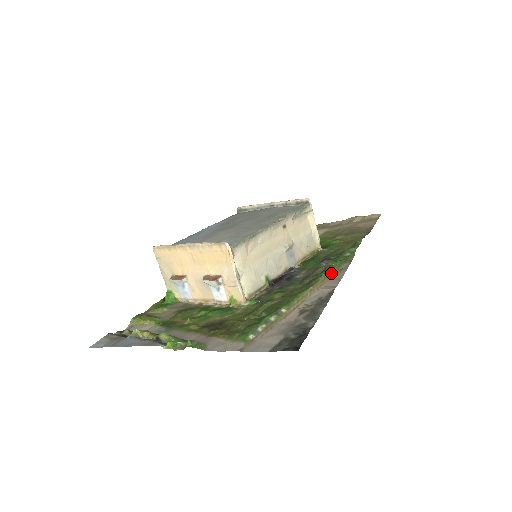
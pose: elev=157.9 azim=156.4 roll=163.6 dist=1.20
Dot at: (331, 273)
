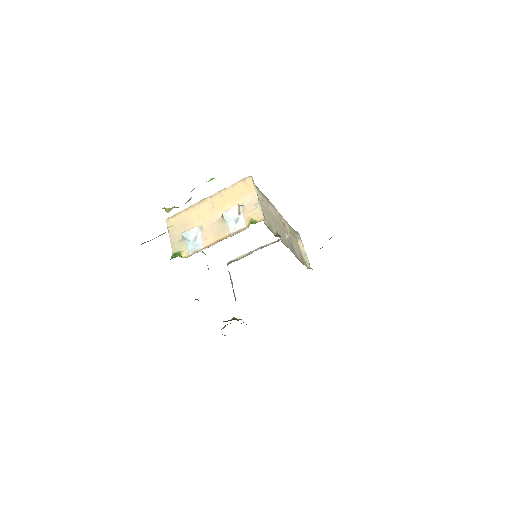
Dot at: occluded
